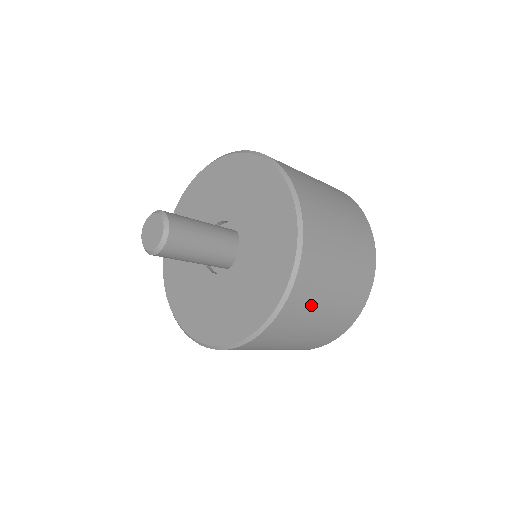
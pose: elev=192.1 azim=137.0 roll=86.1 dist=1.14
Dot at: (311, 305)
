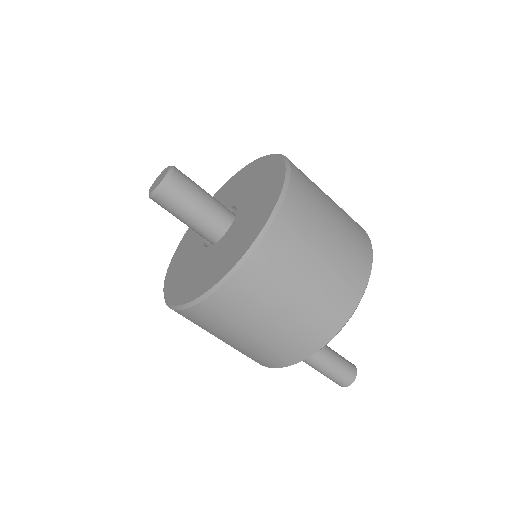
Dot at: occluded
